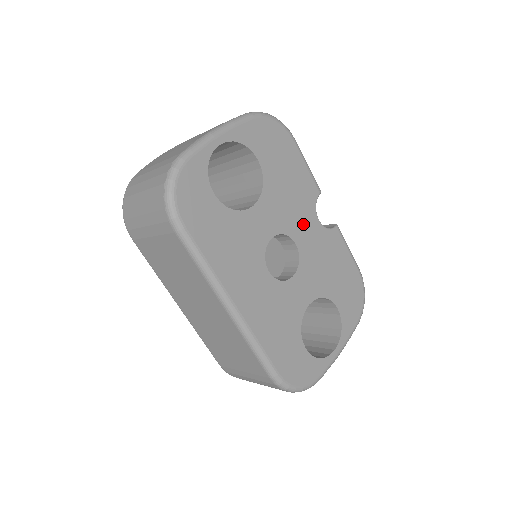
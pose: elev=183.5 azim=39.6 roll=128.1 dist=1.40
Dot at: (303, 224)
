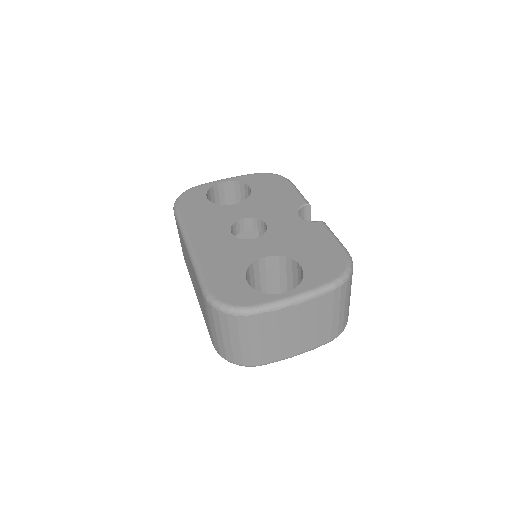
Dot at: (279, 216)
